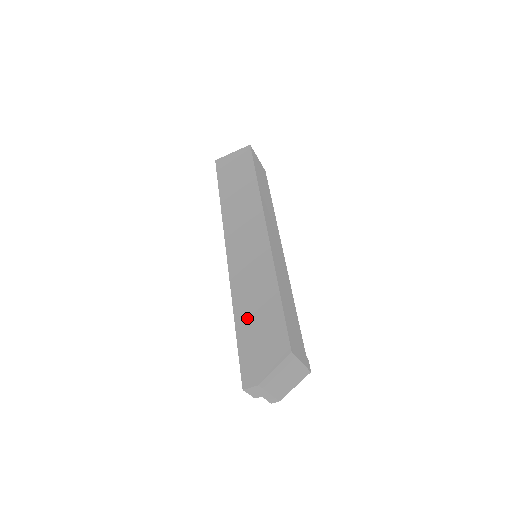
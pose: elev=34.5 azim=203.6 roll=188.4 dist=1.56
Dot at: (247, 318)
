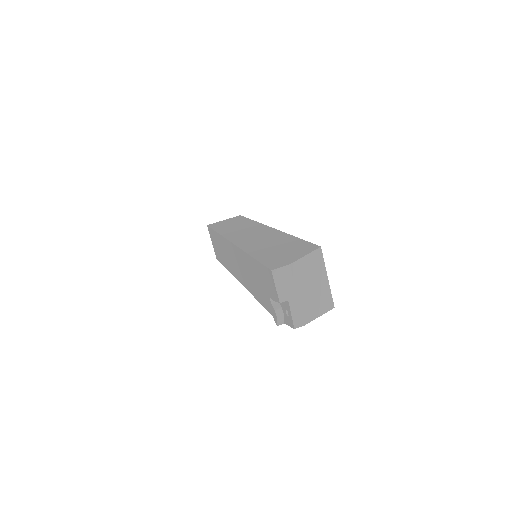
Dot at: (263, 250)
